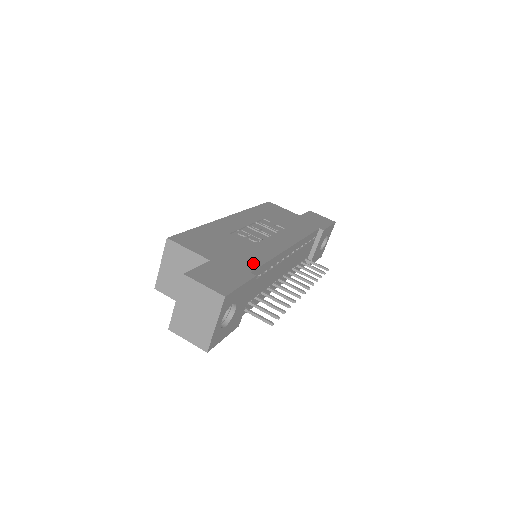
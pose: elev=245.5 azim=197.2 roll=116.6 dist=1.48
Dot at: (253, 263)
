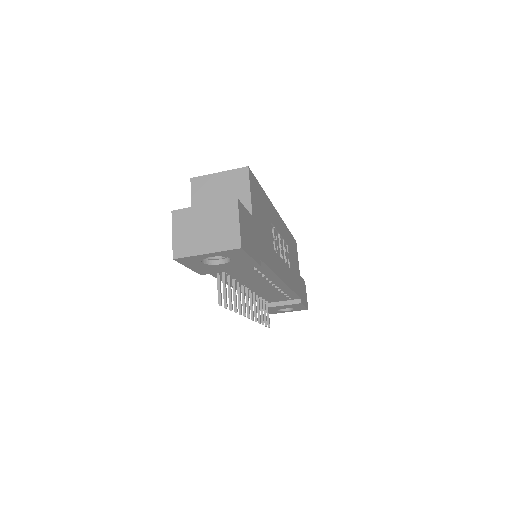
Dot at: (266, 257)
